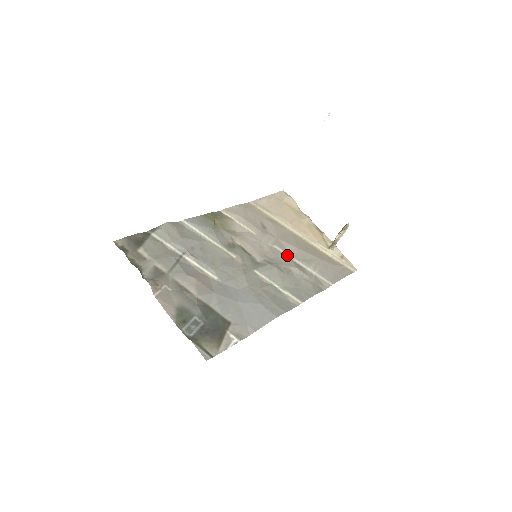
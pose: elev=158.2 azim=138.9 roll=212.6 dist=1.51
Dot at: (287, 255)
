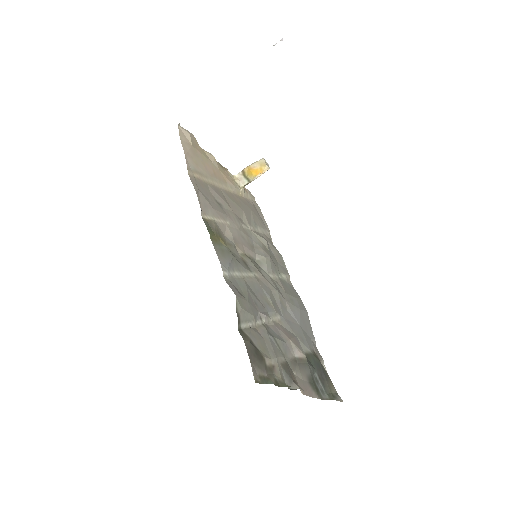
Dot at: (248, 228)
